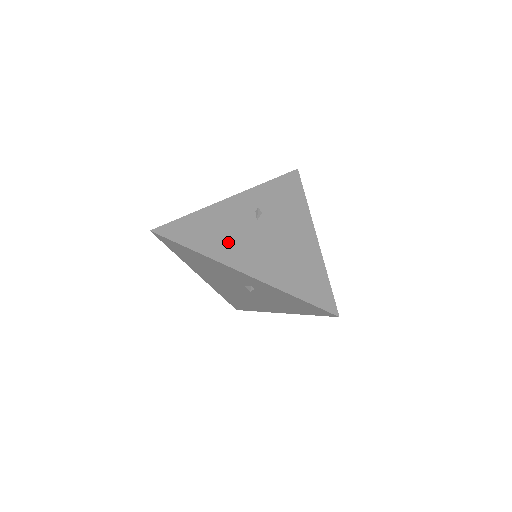
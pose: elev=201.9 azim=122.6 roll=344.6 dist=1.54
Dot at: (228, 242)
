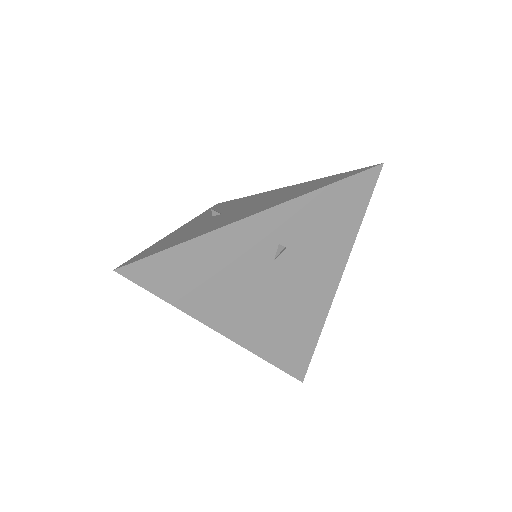
Dot at: (221, 293)
